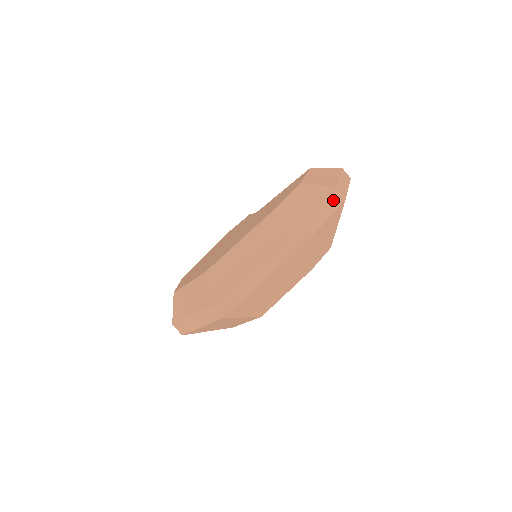
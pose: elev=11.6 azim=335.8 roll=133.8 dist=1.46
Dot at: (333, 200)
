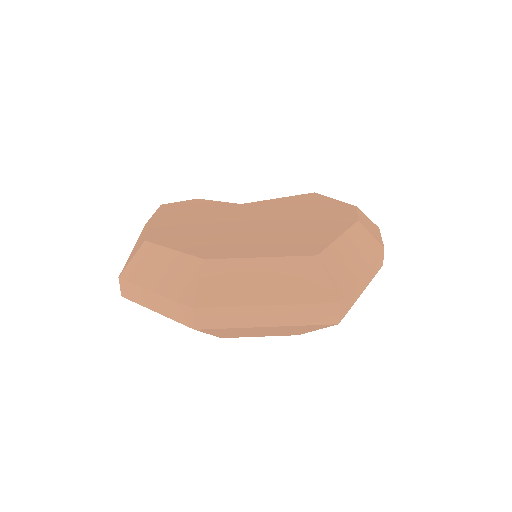
Dot at: occluded
